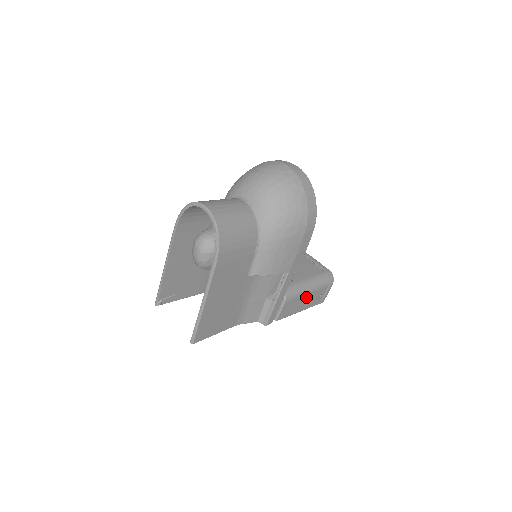
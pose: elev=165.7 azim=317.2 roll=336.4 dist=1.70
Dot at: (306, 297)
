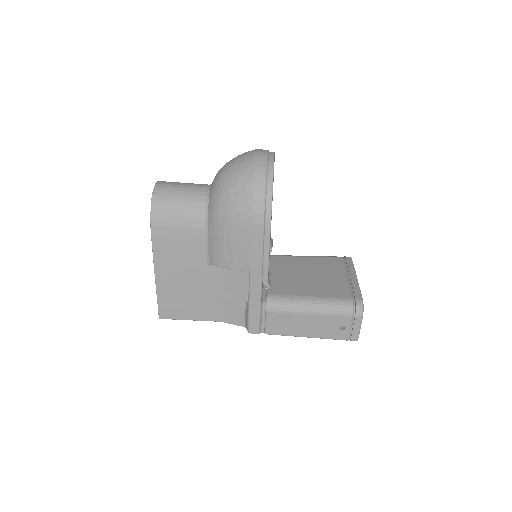
Dot at: (309, 319)
